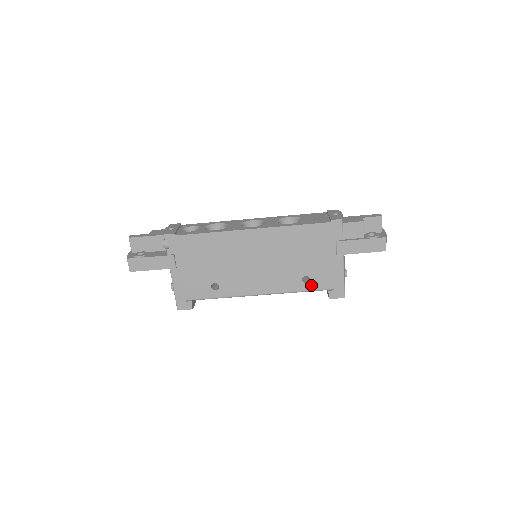
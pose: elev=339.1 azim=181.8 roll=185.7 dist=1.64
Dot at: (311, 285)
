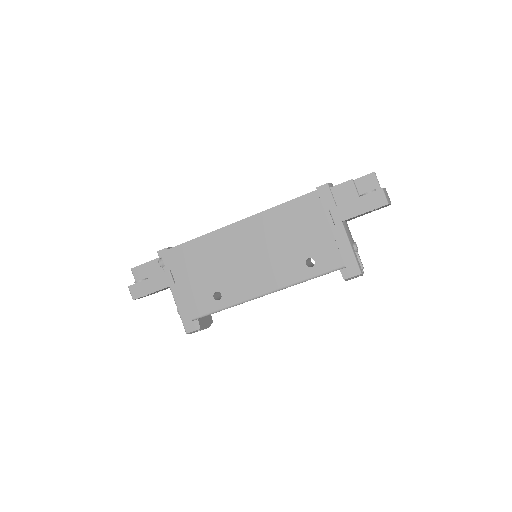
Dot at: (318, 268)
